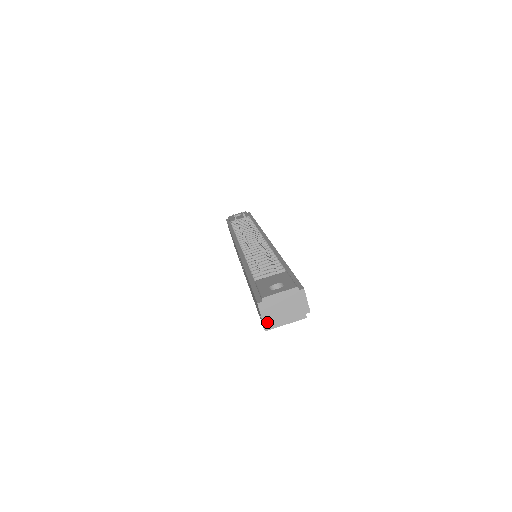
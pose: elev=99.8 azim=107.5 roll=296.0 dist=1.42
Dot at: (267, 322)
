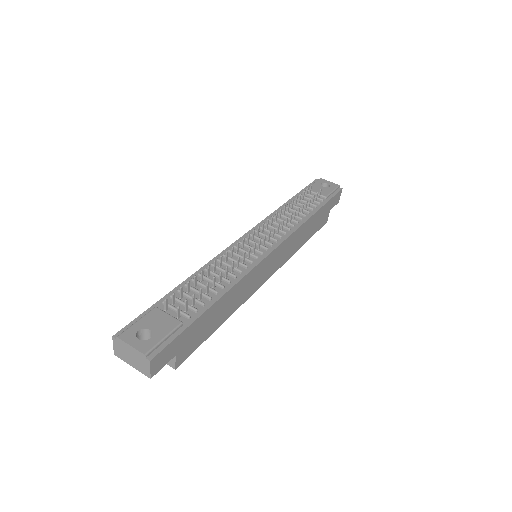
Dot at: (117, 354)
